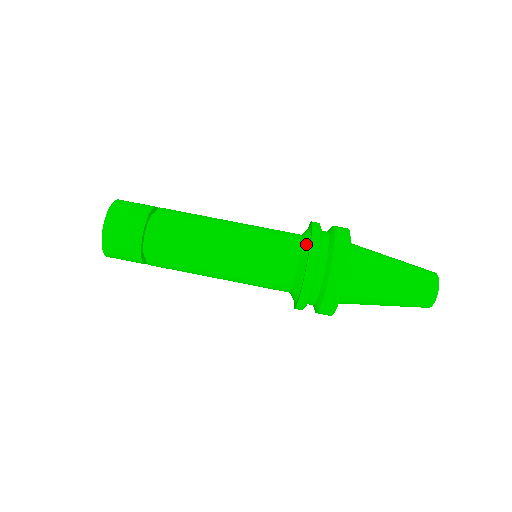
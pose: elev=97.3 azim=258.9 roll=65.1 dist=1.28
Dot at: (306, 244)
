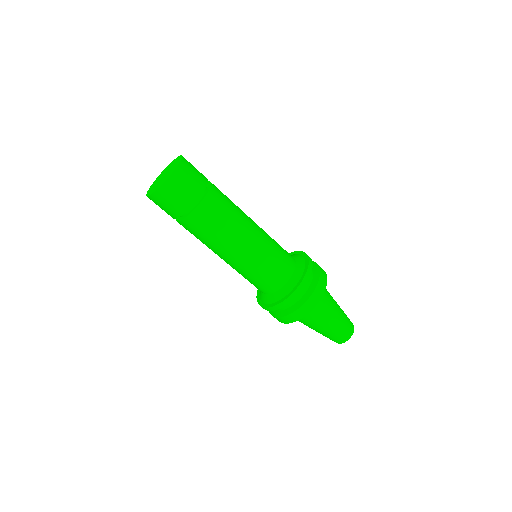
Dot at: (276, 298)
